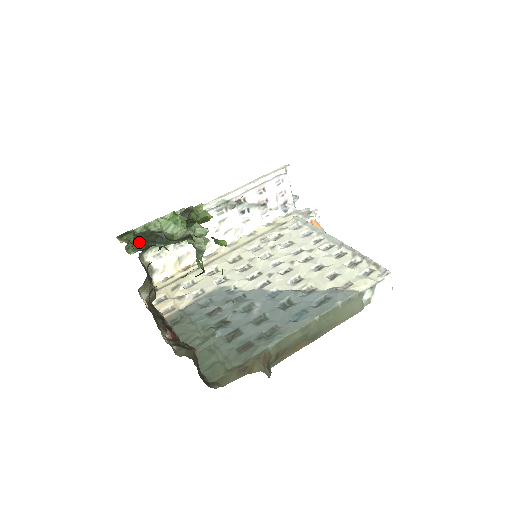
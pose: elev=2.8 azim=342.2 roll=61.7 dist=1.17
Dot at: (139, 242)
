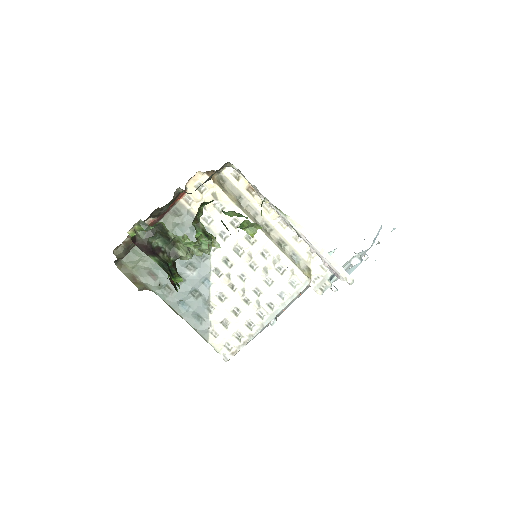
Dot at: (154, 228)
